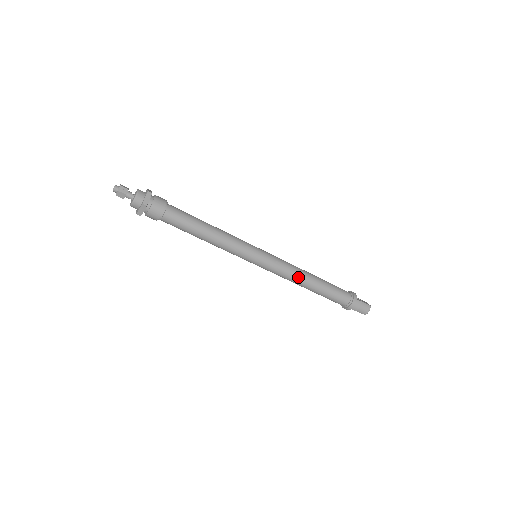
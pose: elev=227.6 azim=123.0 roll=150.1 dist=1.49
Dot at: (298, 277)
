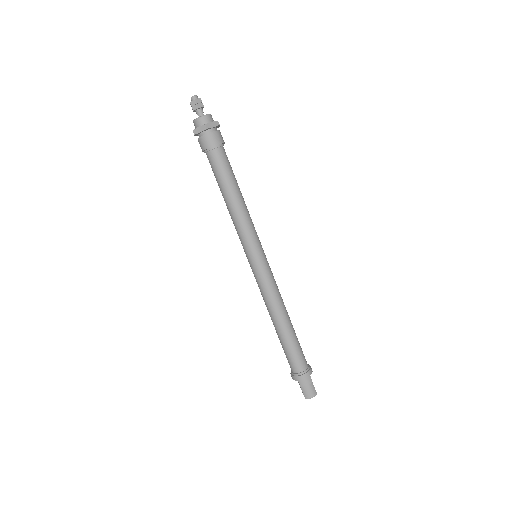
Dot at: (276, 306)
